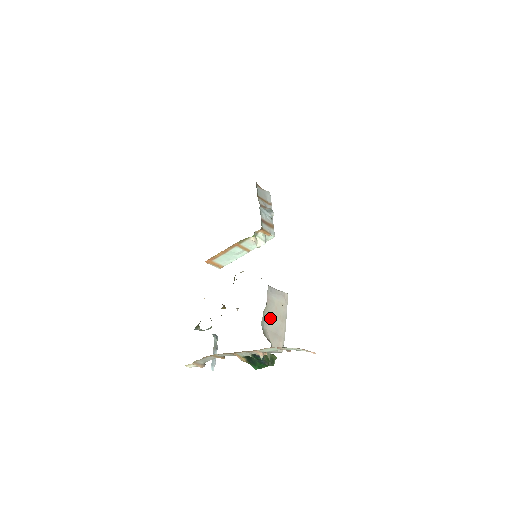
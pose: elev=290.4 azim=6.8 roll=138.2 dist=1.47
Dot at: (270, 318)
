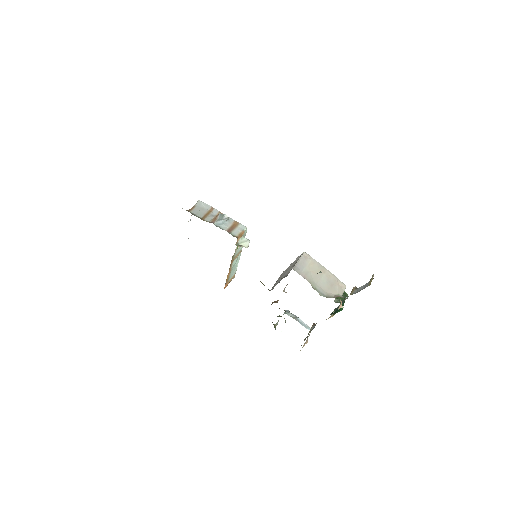
Dot at: (319, 283)
